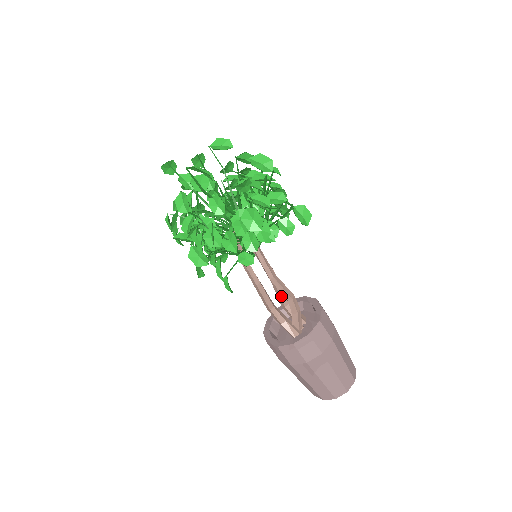
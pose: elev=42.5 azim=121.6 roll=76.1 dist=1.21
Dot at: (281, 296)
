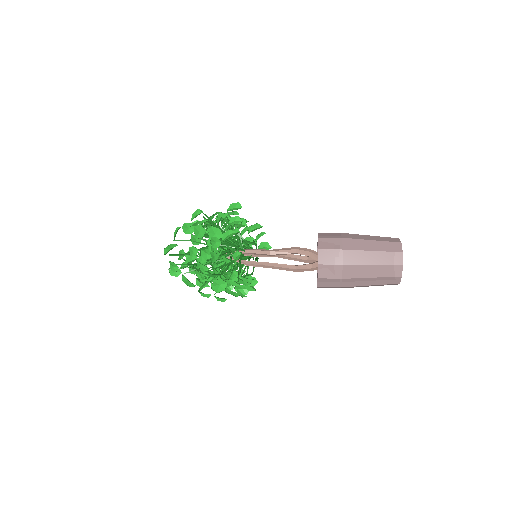
Dot at: (297, 258)
